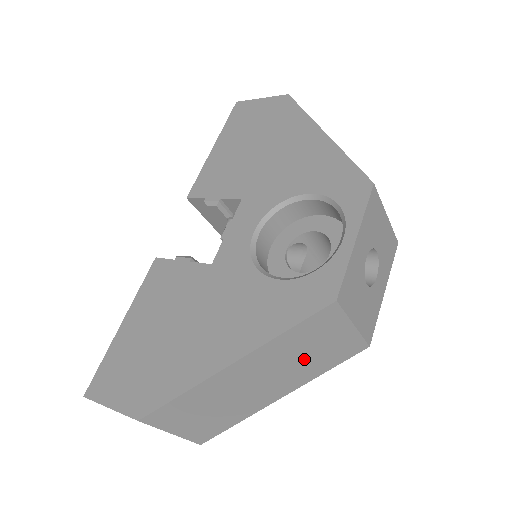
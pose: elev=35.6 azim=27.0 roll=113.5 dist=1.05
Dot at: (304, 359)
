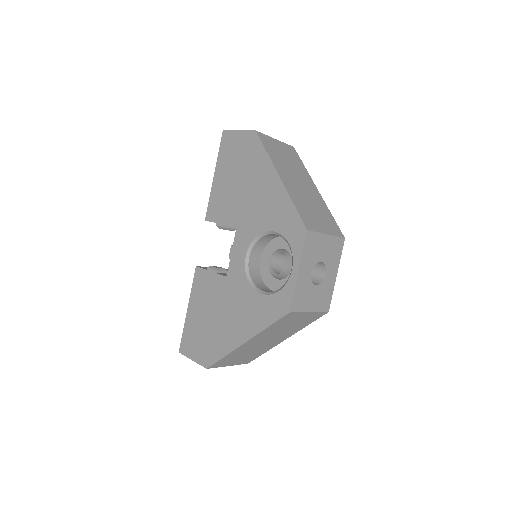
Dot at: (287, 328)
